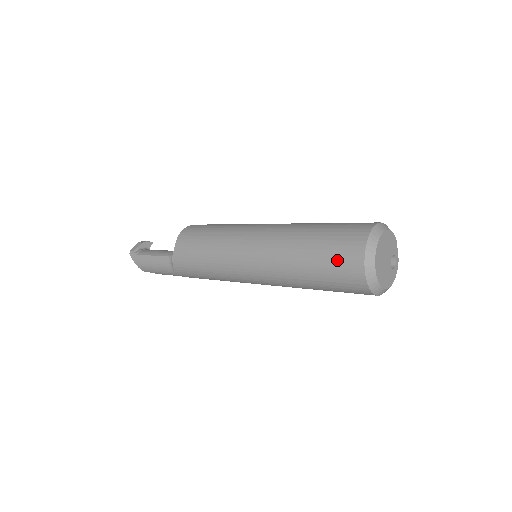
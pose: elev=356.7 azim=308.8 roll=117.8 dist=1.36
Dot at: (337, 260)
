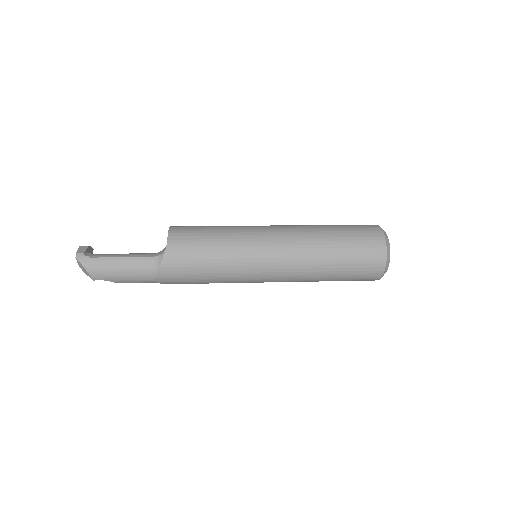
Dot at: (364, 248)
